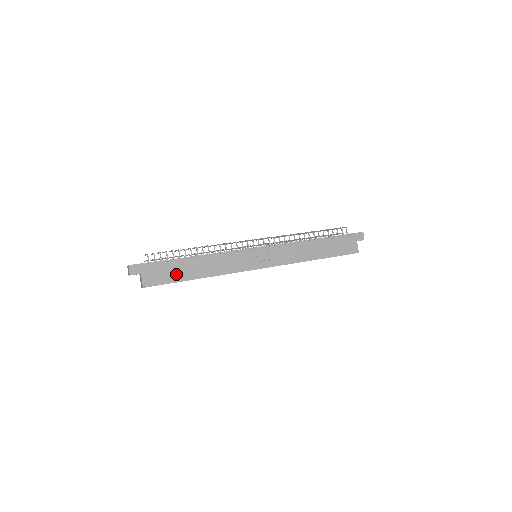
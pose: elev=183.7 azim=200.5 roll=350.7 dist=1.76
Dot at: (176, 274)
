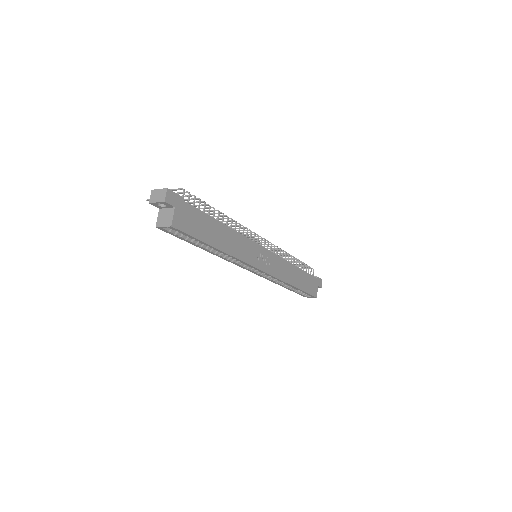
Dot at: (203, 230)
